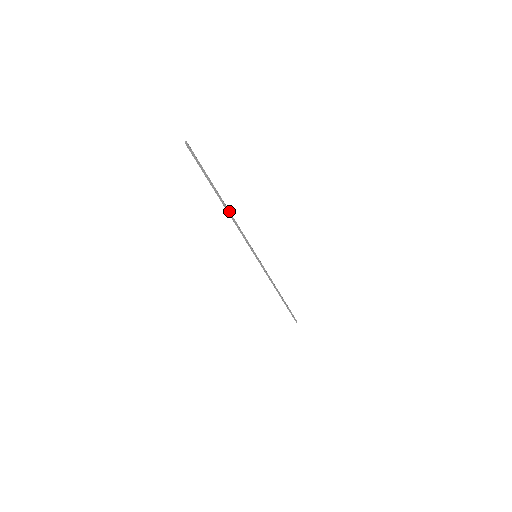
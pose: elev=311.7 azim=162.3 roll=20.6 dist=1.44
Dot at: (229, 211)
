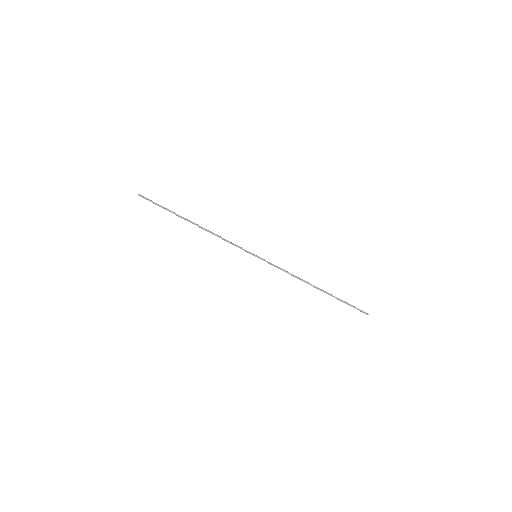
Dot at: (201, 227)
